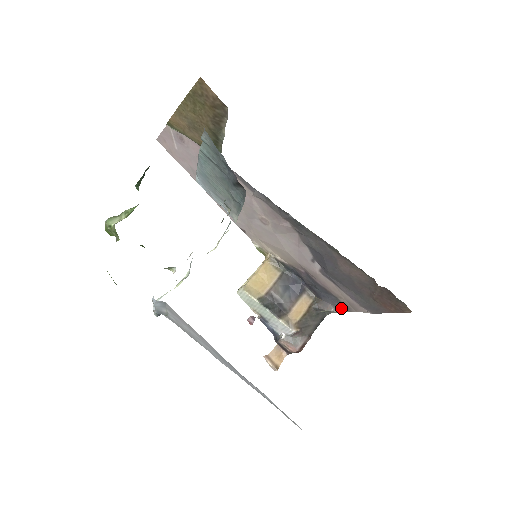
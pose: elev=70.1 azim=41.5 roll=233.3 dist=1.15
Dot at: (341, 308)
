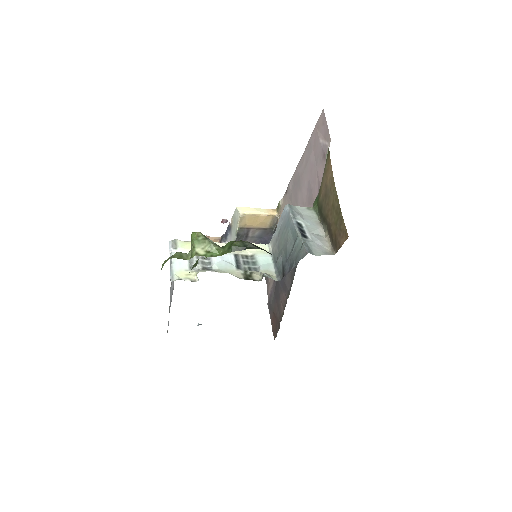
Dot at: occluded
